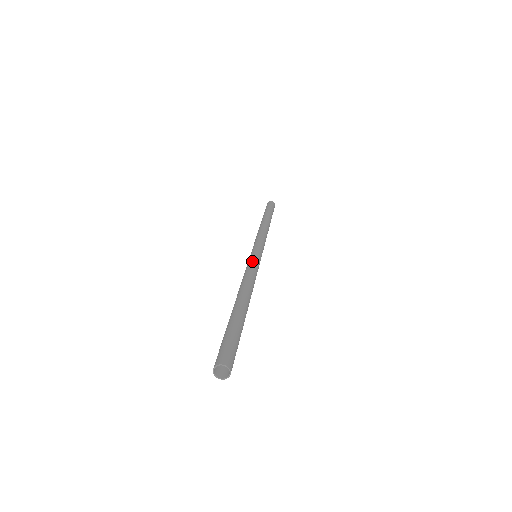
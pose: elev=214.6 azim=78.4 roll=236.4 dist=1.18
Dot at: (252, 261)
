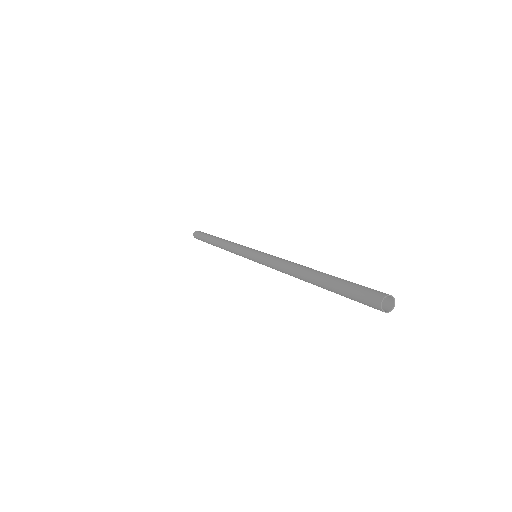
Dot at: occluded
